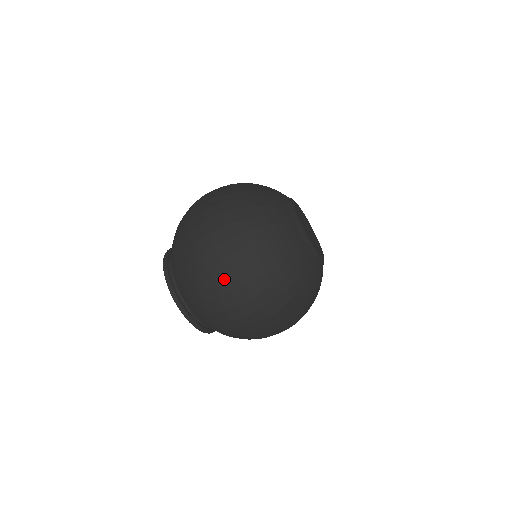
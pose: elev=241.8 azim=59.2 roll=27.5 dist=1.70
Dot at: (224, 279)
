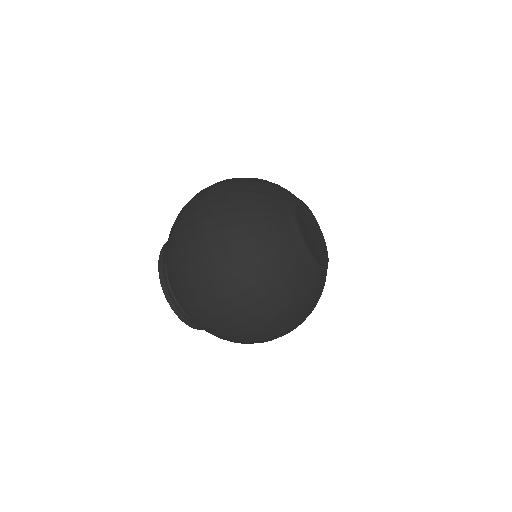
Dot at: (203, 273)
